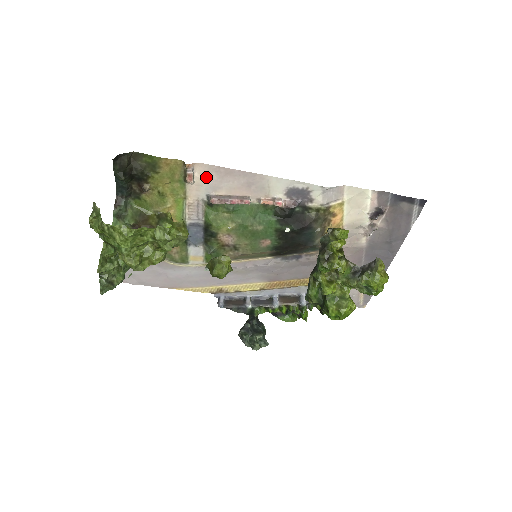
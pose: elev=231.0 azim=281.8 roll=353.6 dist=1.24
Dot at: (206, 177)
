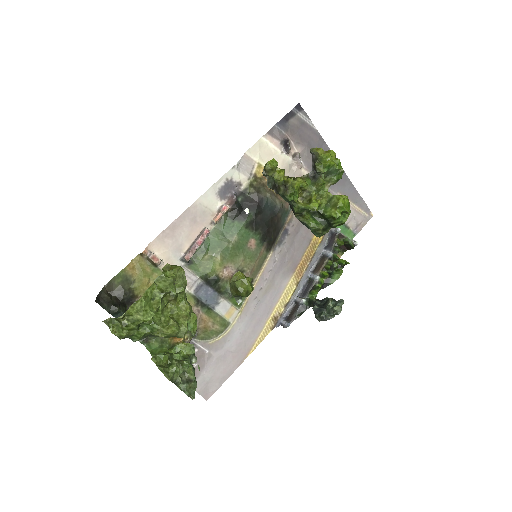
Dot at: (165, 248)
